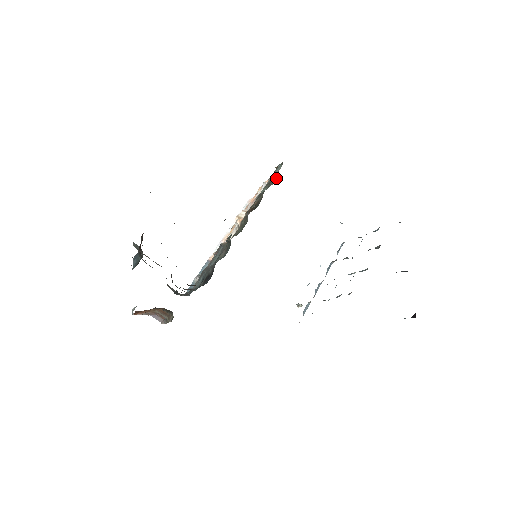
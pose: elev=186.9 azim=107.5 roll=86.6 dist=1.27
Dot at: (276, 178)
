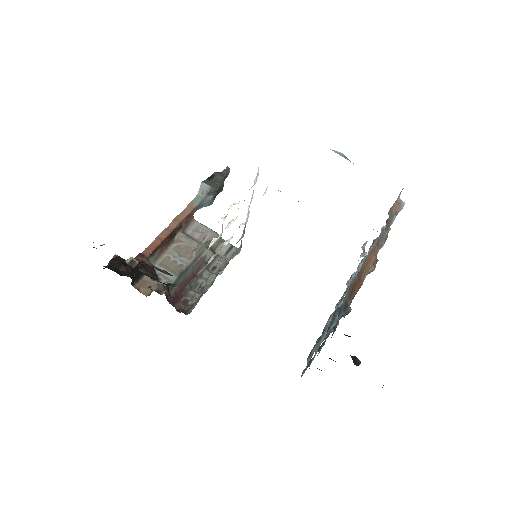
Dot at: occluded
